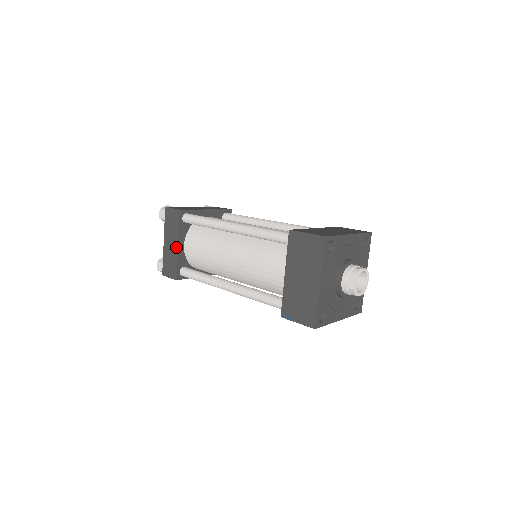
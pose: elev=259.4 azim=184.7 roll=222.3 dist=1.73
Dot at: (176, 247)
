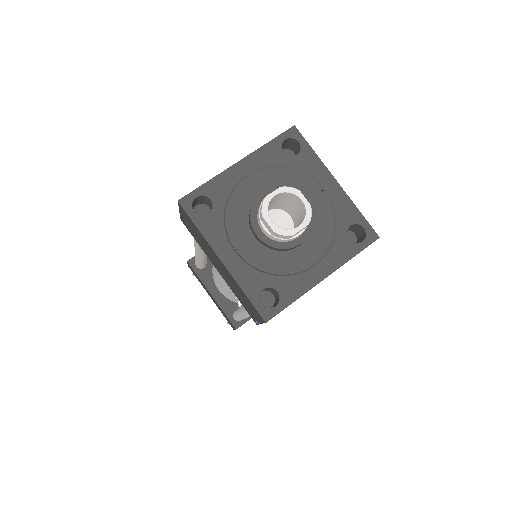
Dot at: occluded
